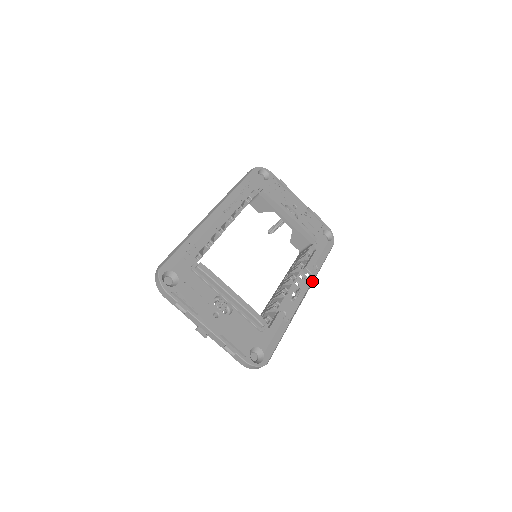
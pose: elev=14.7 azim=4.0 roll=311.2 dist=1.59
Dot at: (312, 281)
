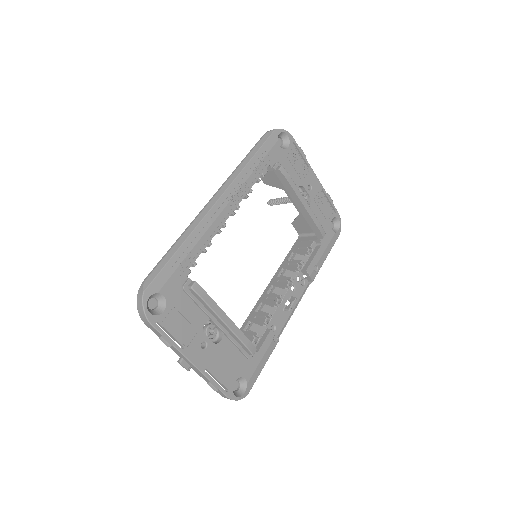
Dot at: (308, 284)
